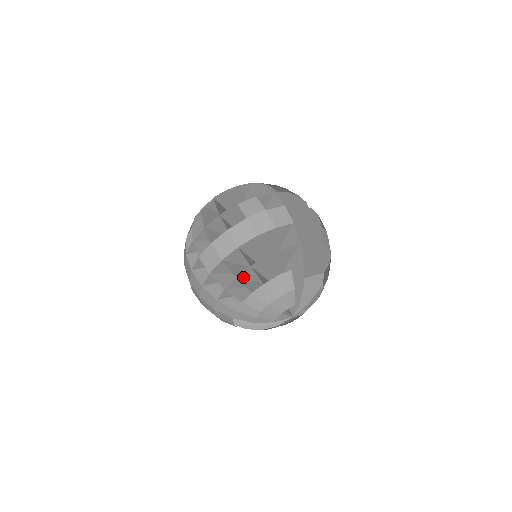
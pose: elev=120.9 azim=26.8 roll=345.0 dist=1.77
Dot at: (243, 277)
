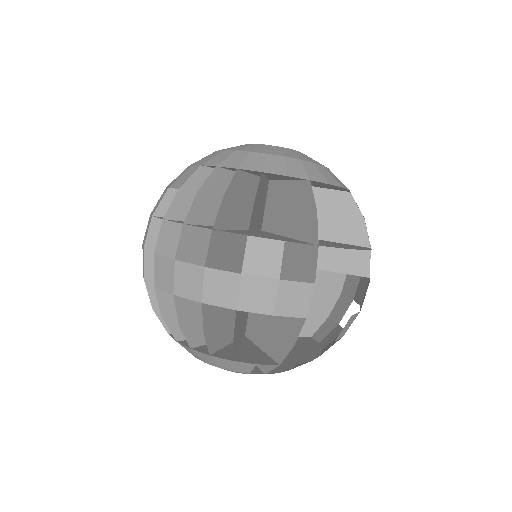
Dot at: (193, 324)
